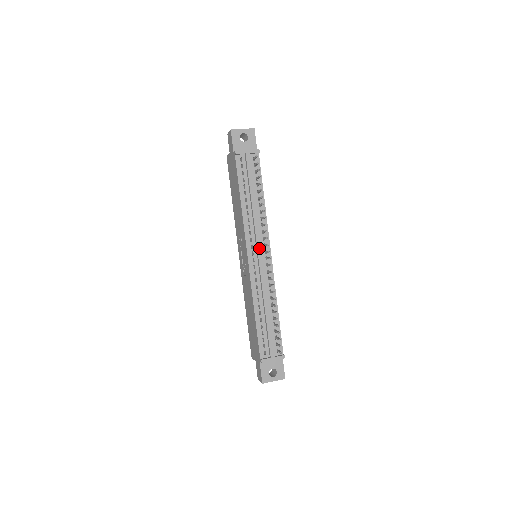
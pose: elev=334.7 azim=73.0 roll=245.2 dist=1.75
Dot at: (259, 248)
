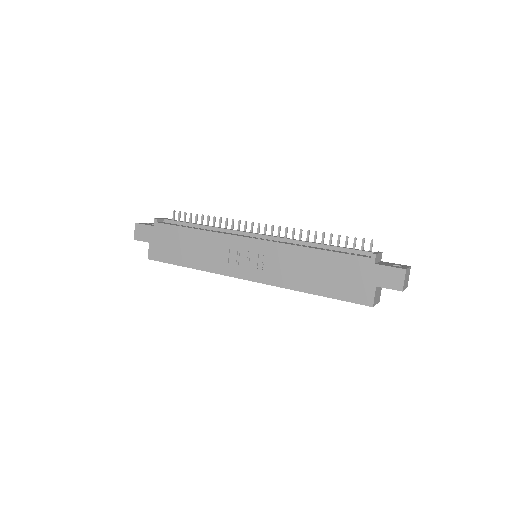
Dot at: (250, 233)
